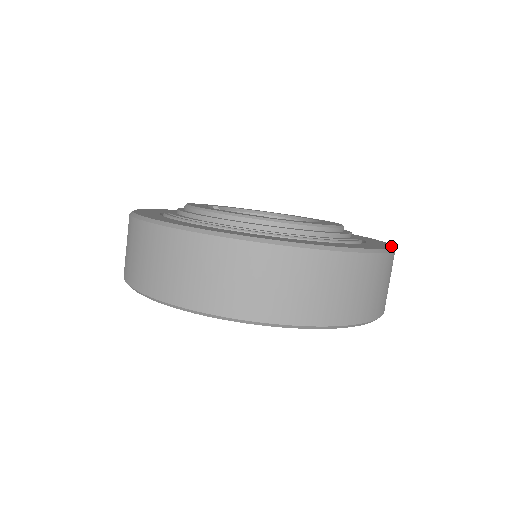
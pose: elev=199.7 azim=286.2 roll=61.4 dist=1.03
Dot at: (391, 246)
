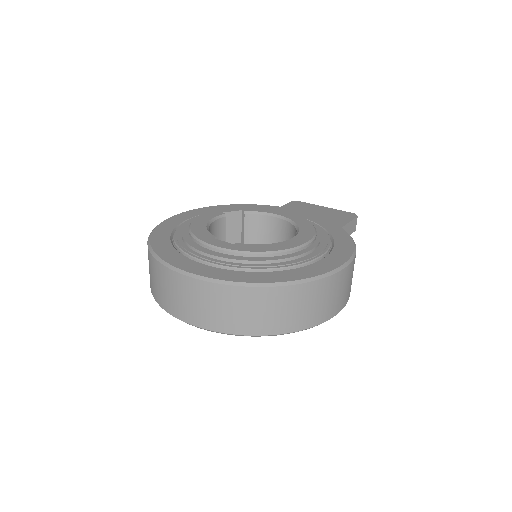
Dot at: (301, 278)
